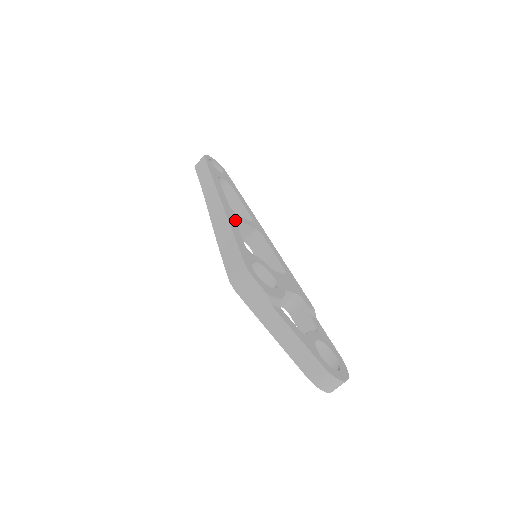
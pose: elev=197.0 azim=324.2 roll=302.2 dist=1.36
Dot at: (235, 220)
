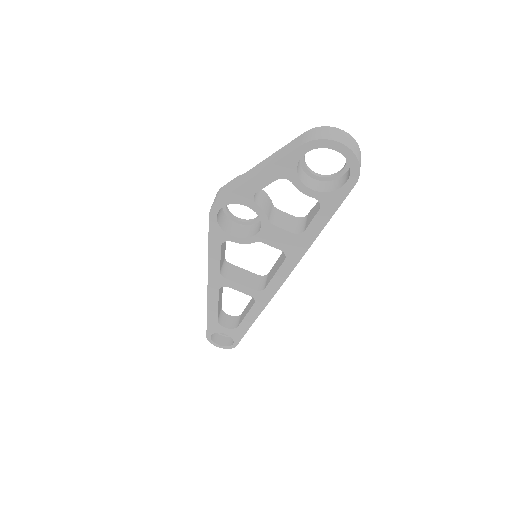
Dot at: (225, 260)
